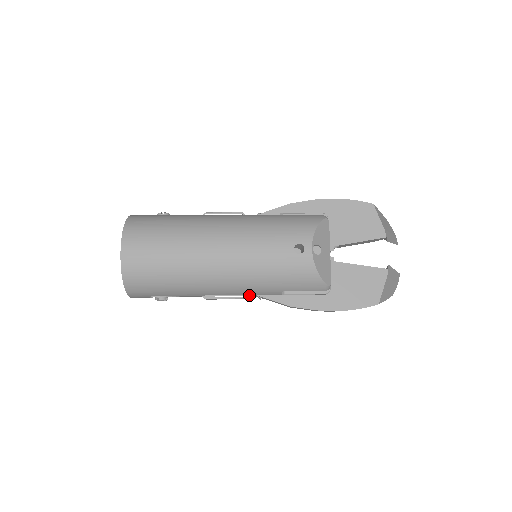
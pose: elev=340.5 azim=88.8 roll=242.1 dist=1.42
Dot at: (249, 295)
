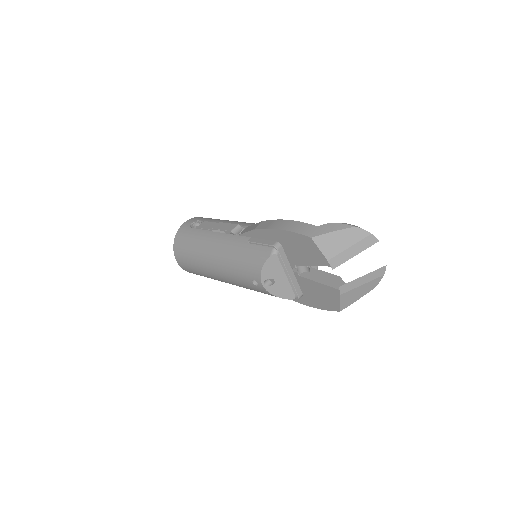
Dot at: occluded
